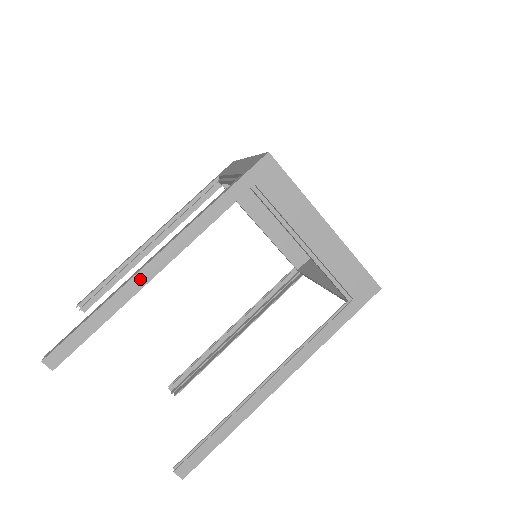
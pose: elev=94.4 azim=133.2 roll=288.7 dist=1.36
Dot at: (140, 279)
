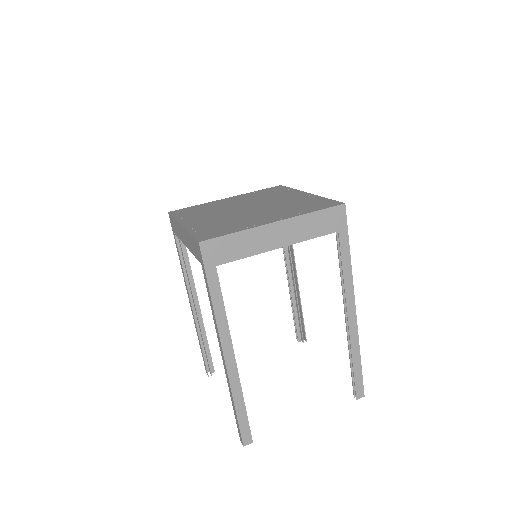
Dot at: (232, 371)
